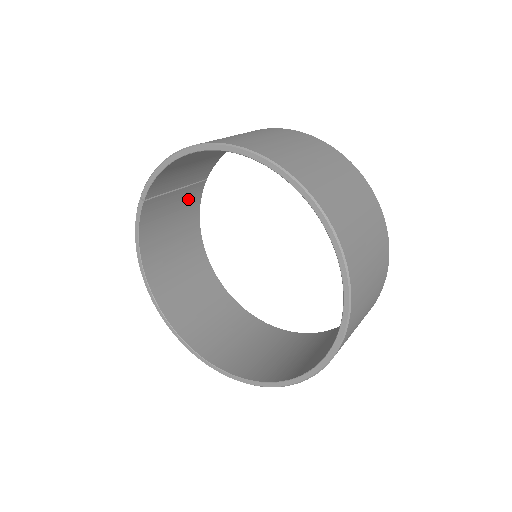
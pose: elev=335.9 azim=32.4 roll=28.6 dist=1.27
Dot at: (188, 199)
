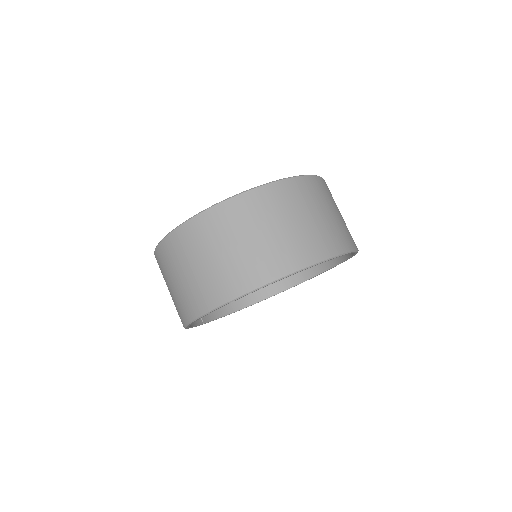
Dot at: occluded
